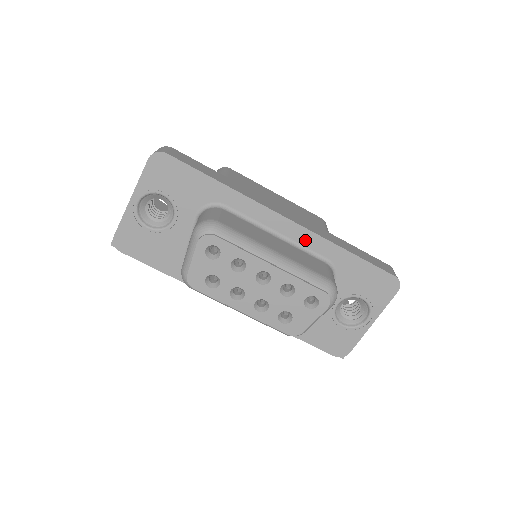
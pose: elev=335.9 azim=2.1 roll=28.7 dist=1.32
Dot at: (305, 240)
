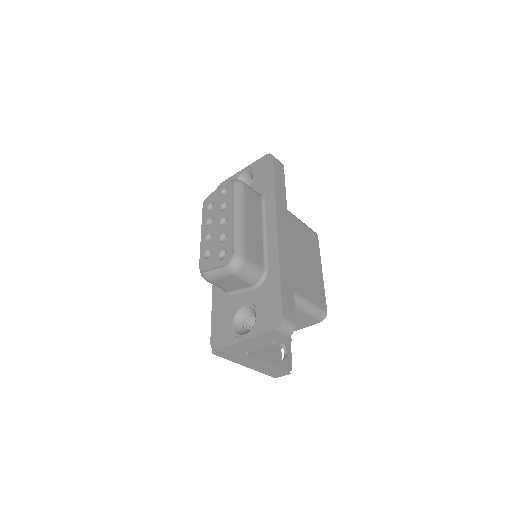
Dot at: (271, 247)
